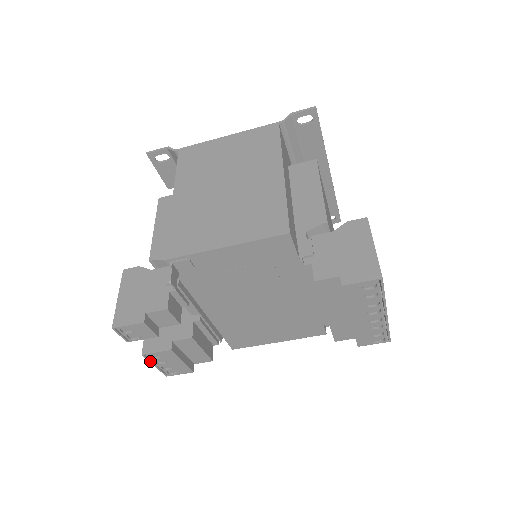
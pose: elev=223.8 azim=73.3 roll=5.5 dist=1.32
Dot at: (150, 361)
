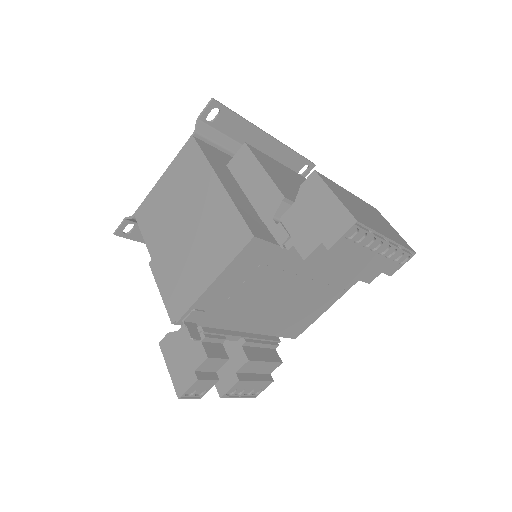
Dot at: (231, 397)
